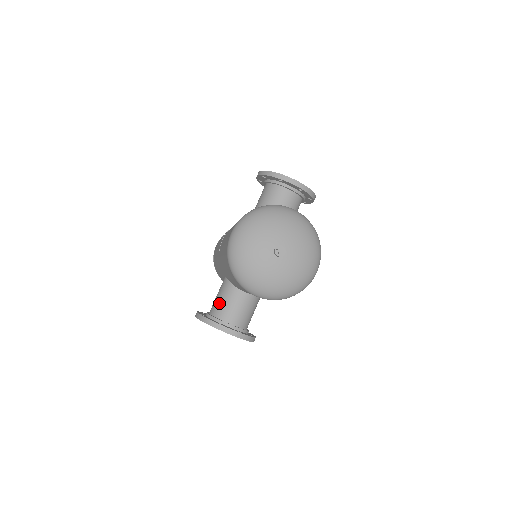
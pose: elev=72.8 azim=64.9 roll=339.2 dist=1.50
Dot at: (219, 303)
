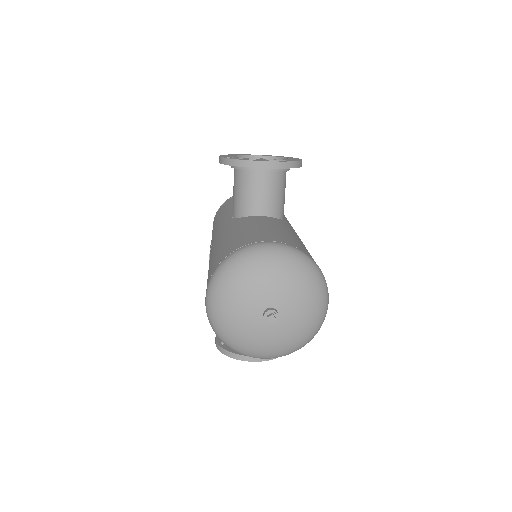
Dot at: occluded
